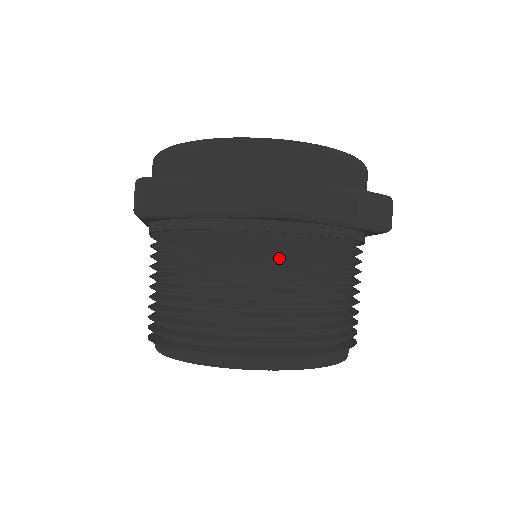
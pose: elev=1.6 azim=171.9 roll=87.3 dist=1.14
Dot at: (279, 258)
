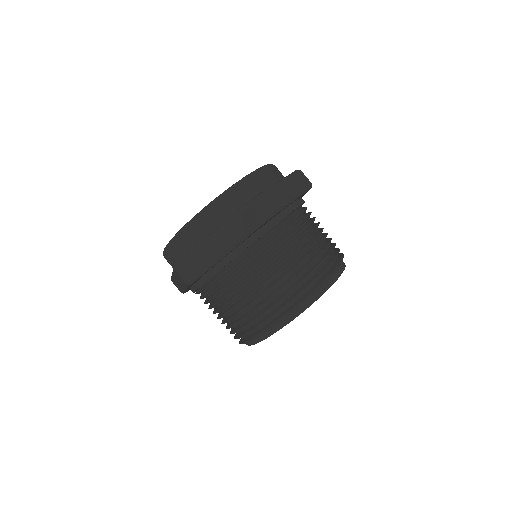
Dot at: (278, 243)
